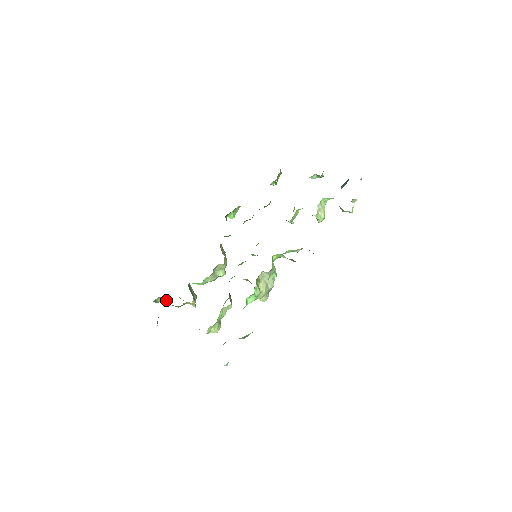
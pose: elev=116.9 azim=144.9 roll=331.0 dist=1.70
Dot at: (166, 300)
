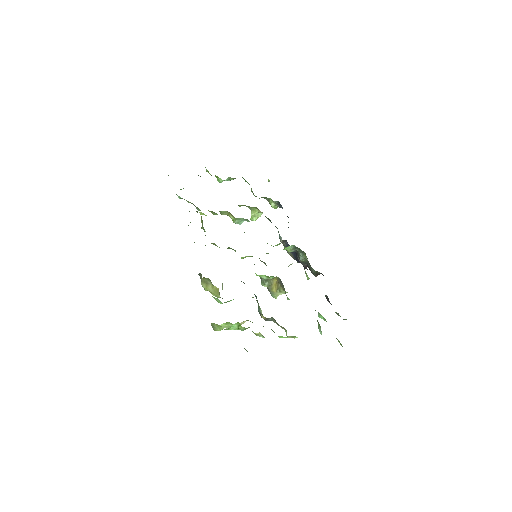
Dot at: (229, 328)
